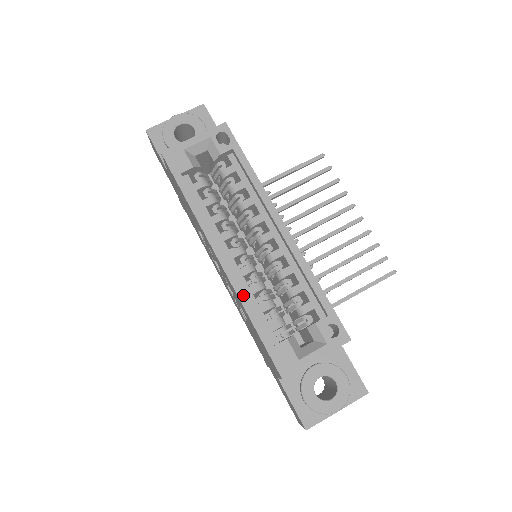
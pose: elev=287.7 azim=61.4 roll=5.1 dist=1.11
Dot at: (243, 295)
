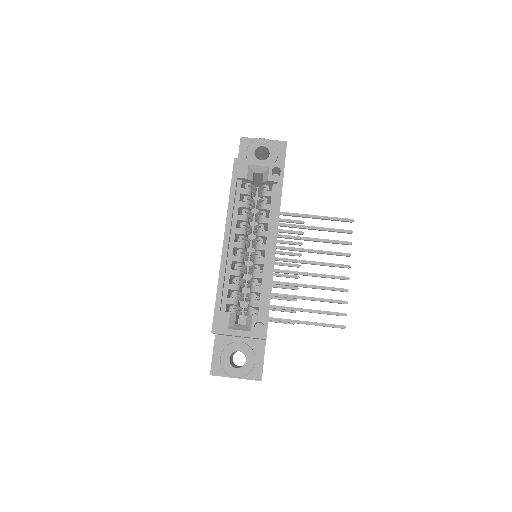
Dot at: (223, 271)
